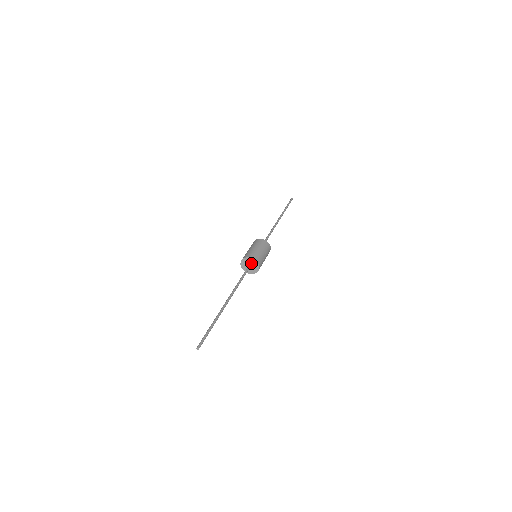
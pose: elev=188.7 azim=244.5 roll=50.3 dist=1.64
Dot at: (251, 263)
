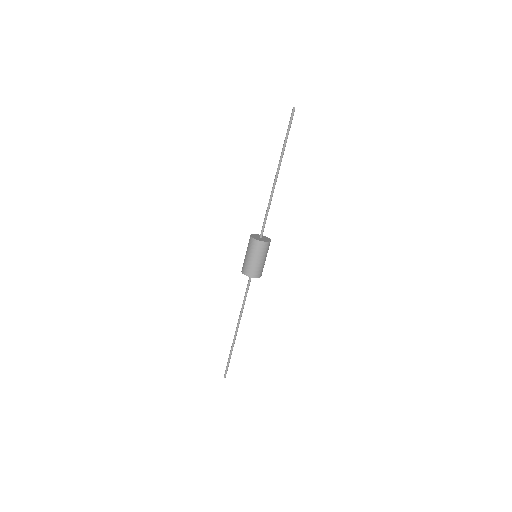
Dot at: occluded
